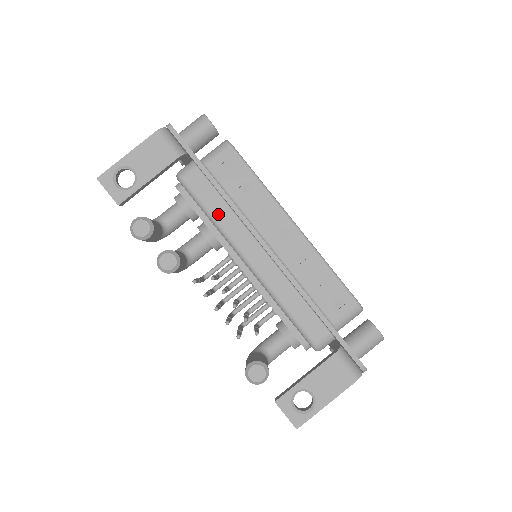
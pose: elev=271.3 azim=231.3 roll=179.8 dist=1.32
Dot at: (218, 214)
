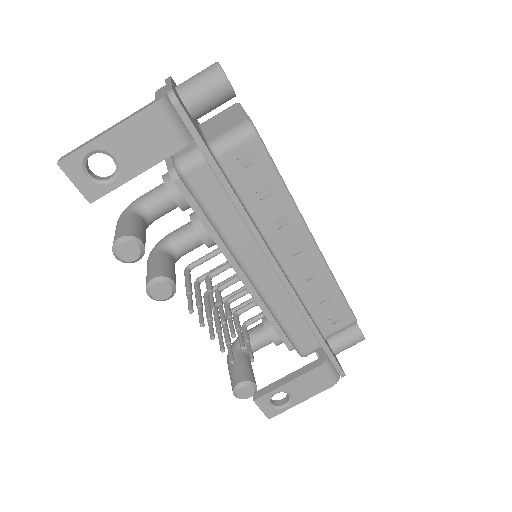
Dot at: (225, 224)
